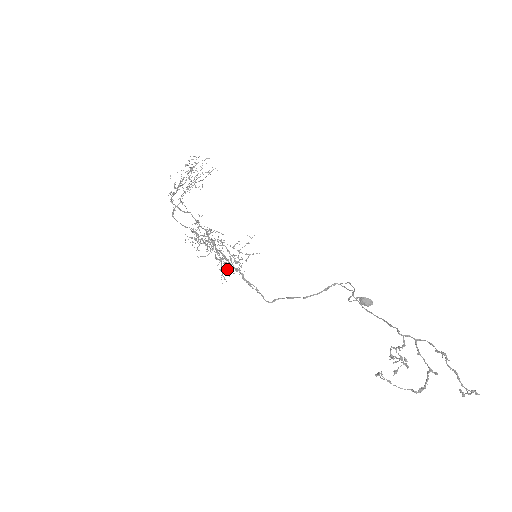
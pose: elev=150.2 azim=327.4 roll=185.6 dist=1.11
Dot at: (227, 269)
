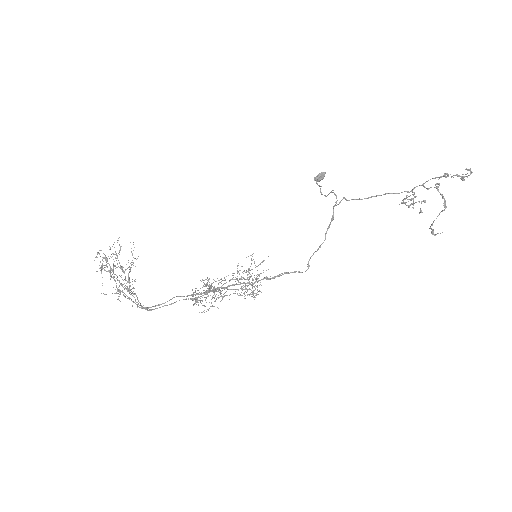
Dot at: occluded
